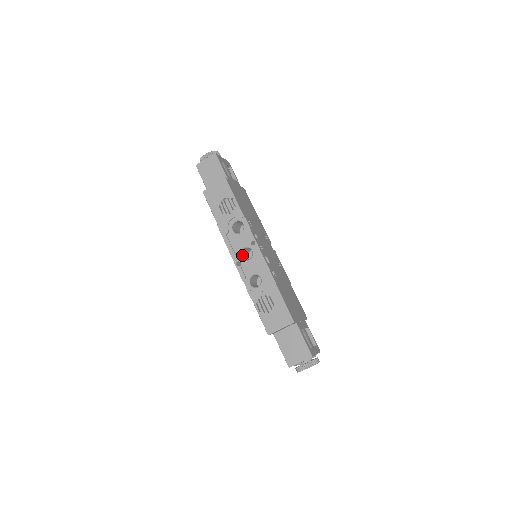
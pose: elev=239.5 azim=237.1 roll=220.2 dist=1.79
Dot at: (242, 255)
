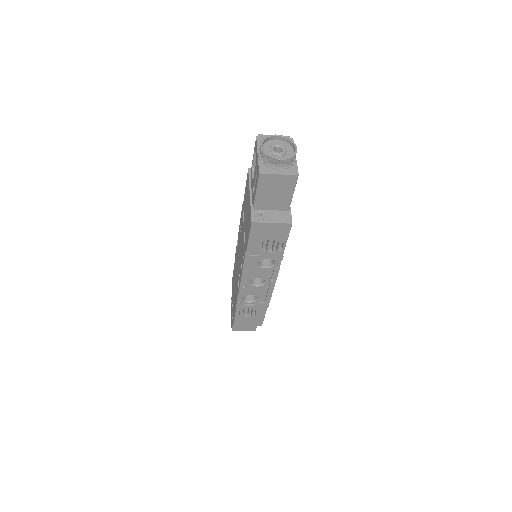
Dot at: occluded
